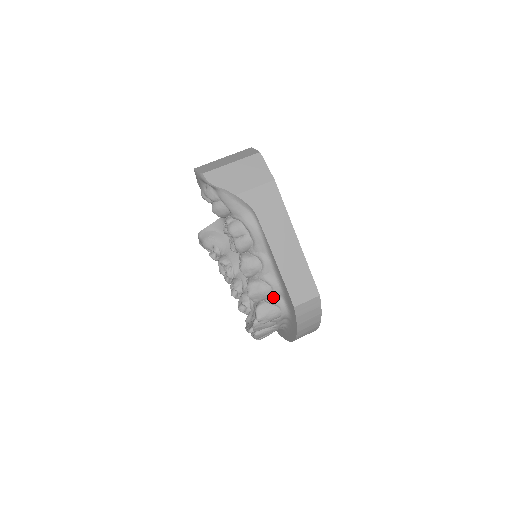
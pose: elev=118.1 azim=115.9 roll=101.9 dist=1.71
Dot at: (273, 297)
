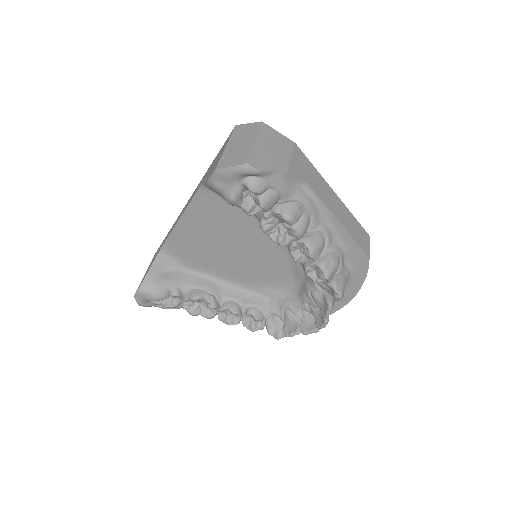
Dot at: (341, 265)
